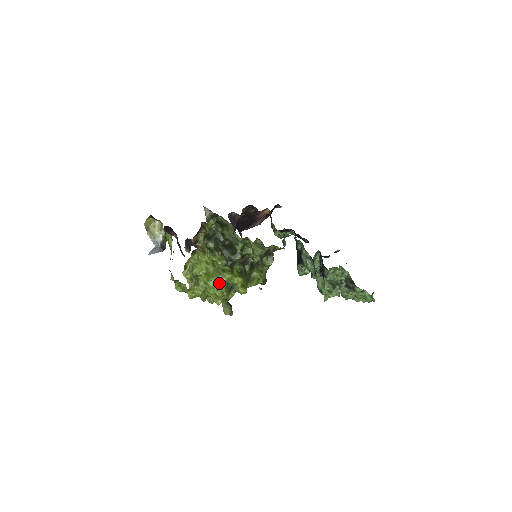
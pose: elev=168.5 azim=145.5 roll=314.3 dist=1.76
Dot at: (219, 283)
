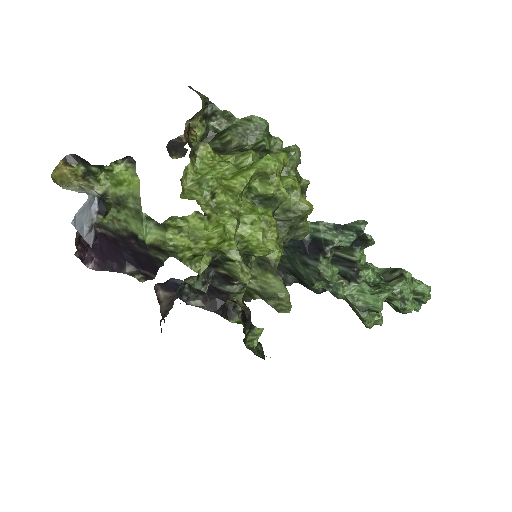
Dot at: (273, 168)
